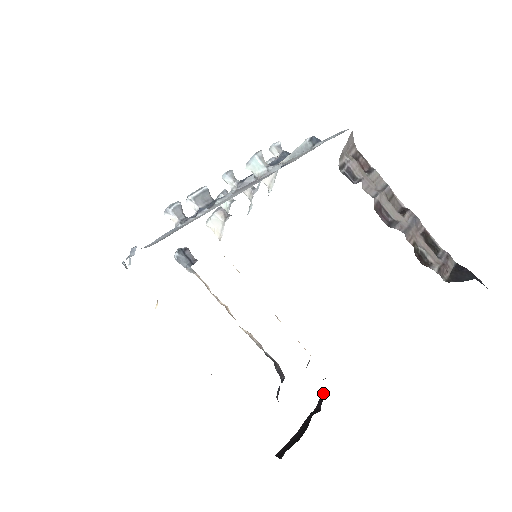
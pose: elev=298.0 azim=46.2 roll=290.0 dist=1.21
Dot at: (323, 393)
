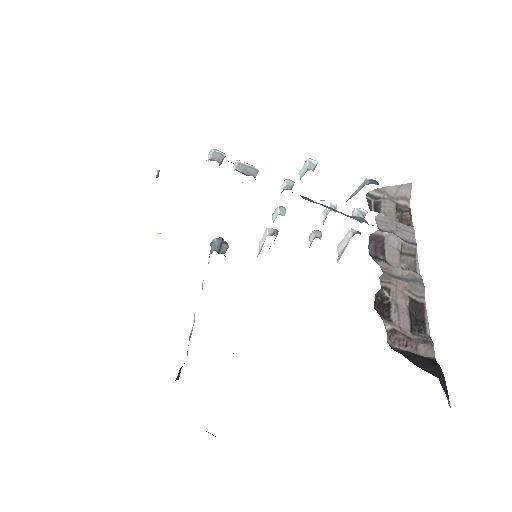
Dot at: occluded
